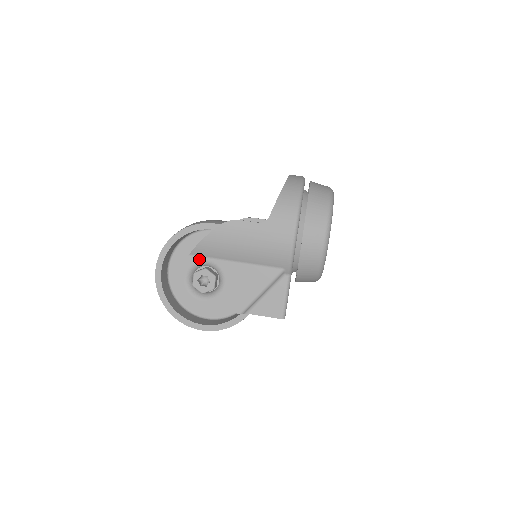
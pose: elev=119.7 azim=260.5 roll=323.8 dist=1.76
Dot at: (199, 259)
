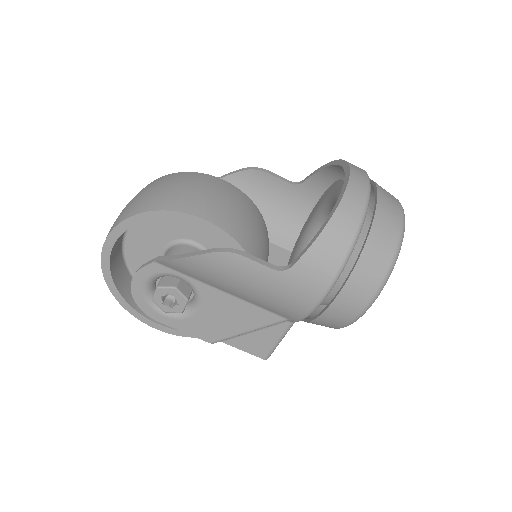
Dot at: (169, 271)
